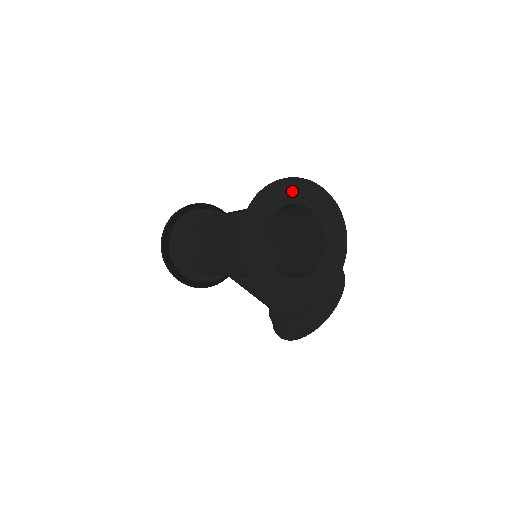
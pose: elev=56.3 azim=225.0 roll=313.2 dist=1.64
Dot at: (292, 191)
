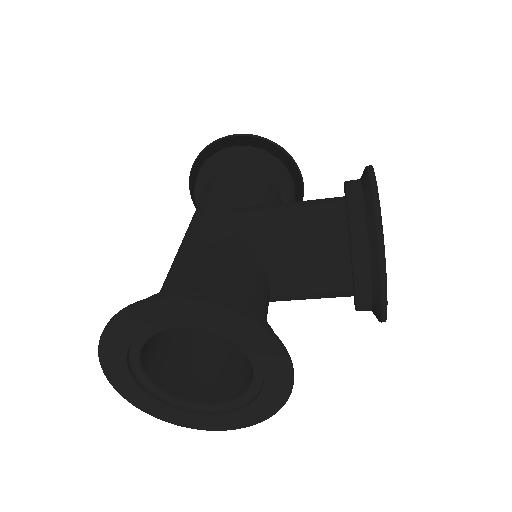
Dot at: (125, 337)
